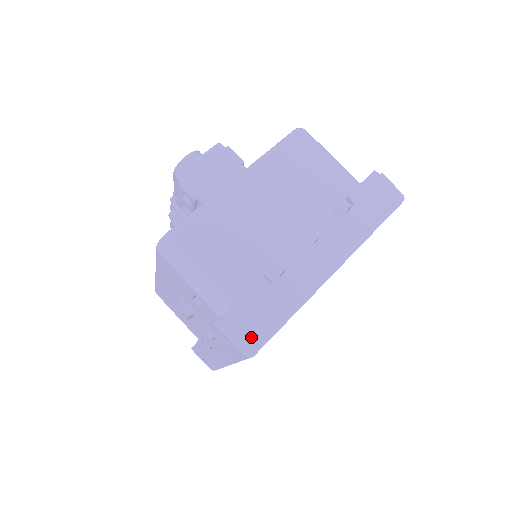
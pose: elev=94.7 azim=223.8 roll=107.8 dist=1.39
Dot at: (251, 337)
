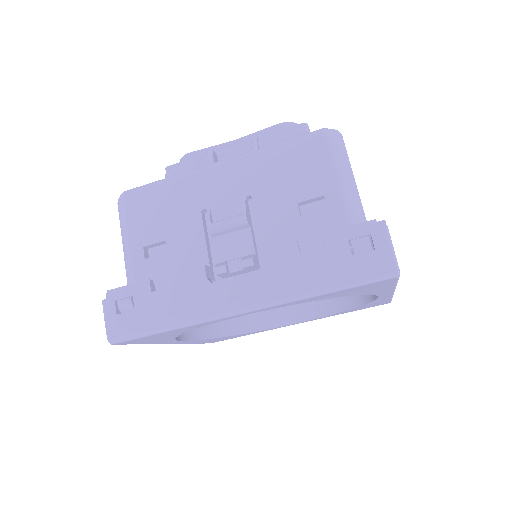
Dot at: occluded
